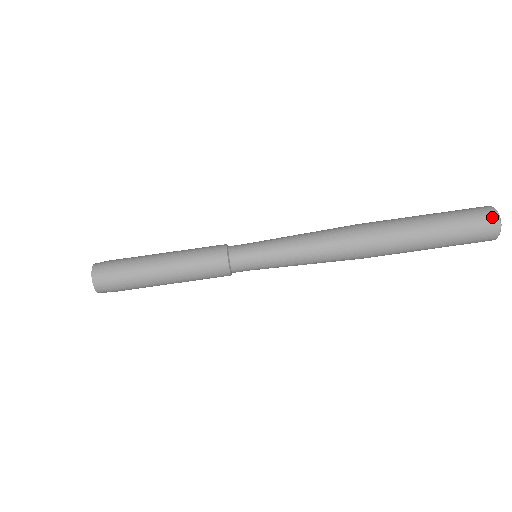
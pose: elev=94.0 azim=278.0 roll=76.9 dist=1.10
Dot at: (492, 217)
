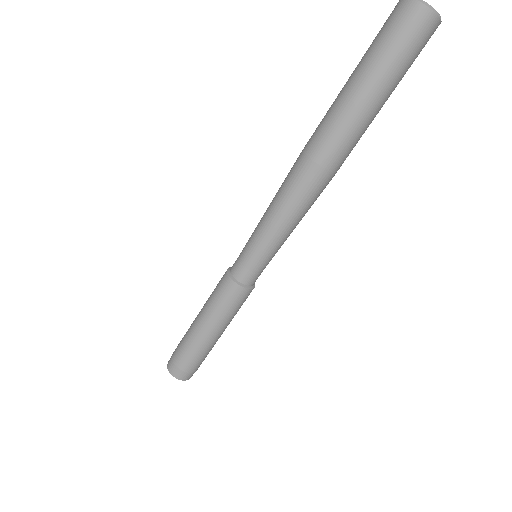
Dot at: (434, 28)
